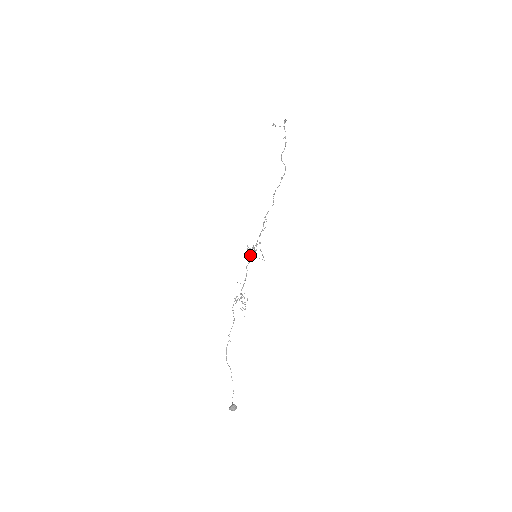
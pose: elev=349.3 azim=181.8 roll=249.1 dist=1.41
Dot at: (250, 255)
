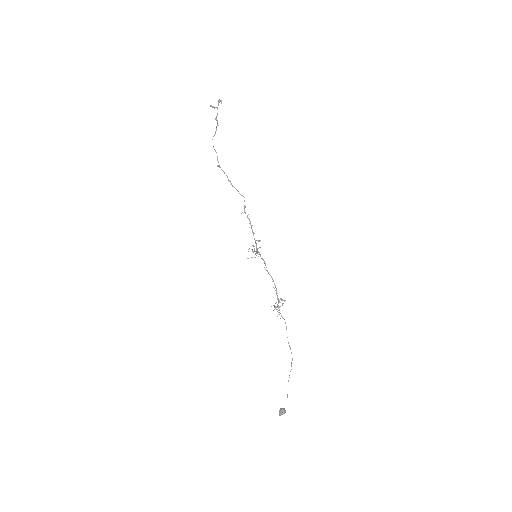
Dot at: occluded
